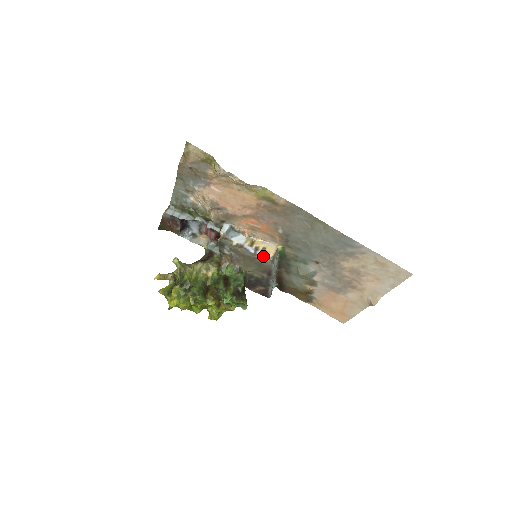
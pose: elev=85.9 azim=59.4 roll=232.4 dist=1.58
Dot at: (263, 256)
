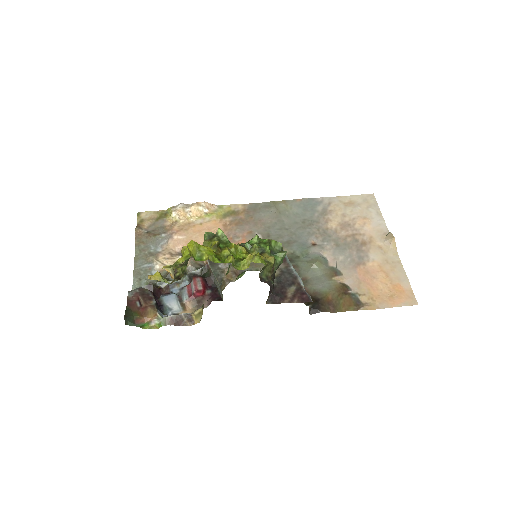
Dot at: occluded
